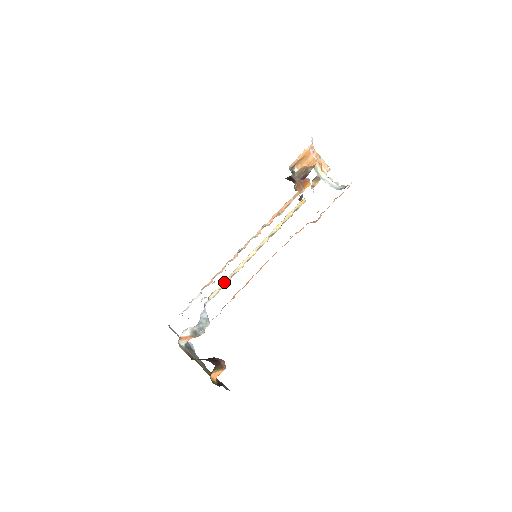
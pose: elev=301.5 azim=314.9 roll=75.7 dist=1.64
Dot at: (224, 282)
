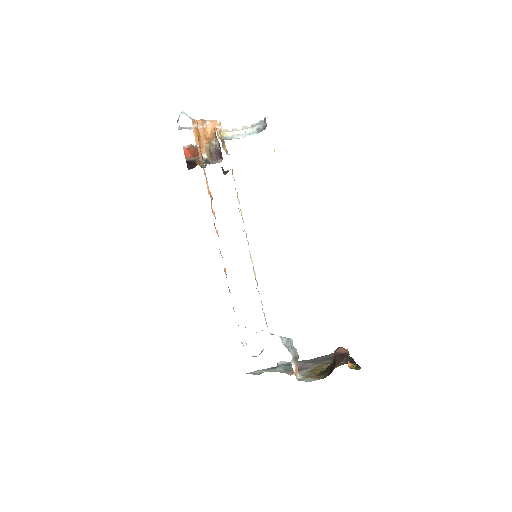
Dot at: (261, 302)
